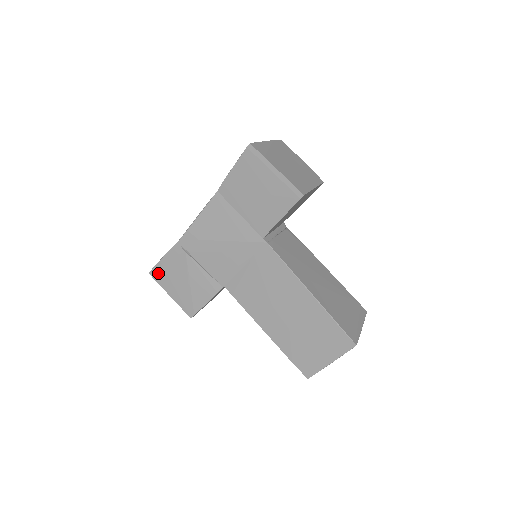
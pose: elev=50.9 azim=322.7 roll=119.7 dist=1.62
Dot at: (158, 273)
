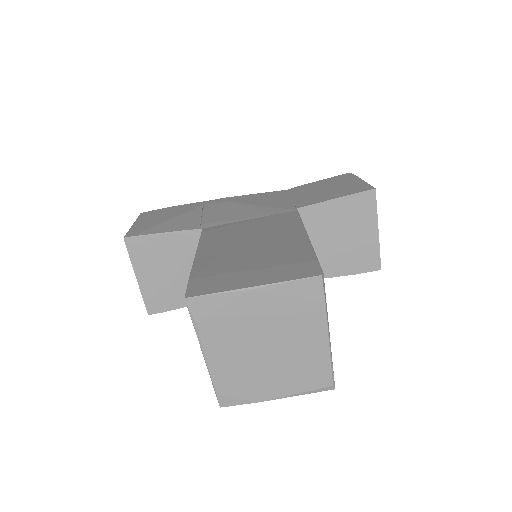
Dot at: (151, 213)
